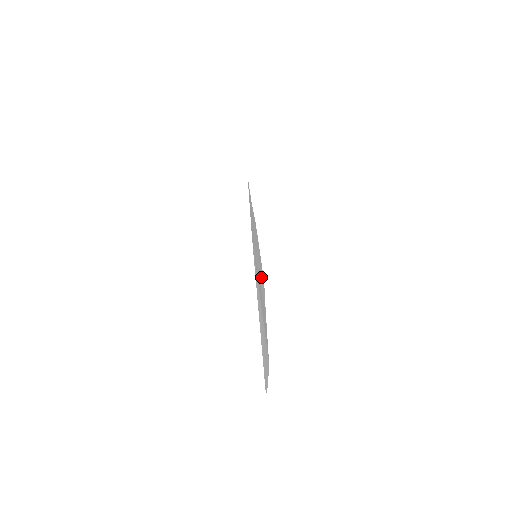
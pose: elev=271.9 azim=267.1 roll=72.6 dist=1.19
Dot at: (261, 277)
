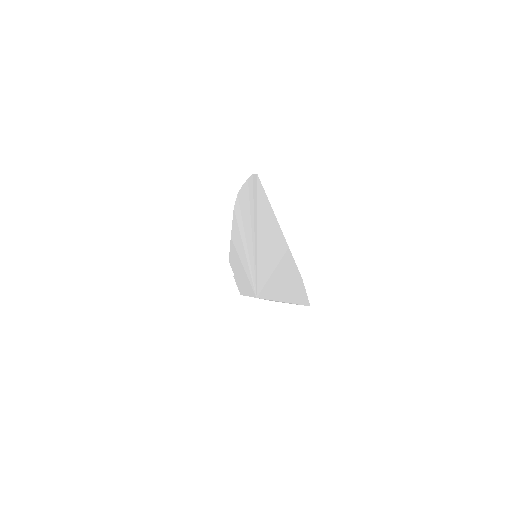
Dot at: (253, 200)
